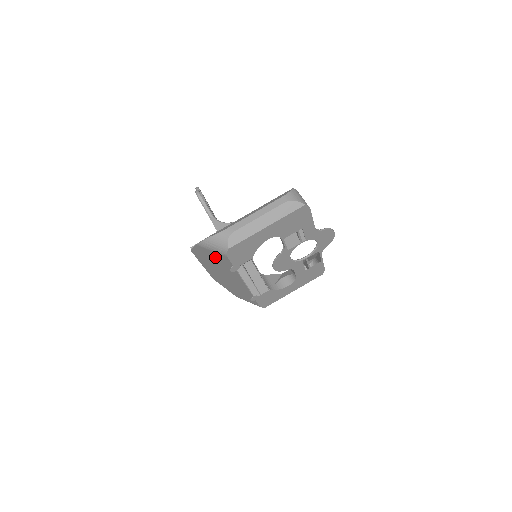
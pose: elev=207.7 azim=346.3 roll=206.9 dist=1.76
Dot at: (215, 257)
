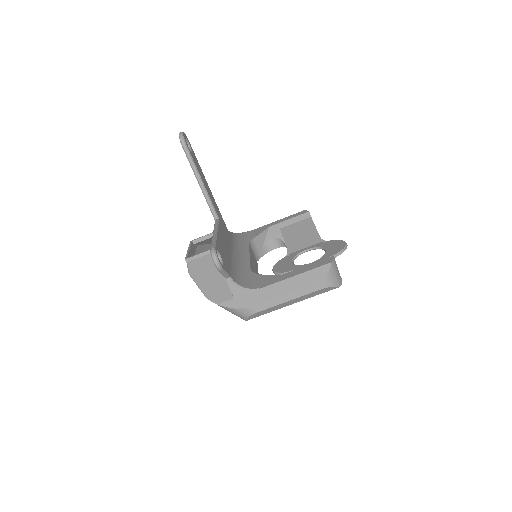
Dot at: occluded
